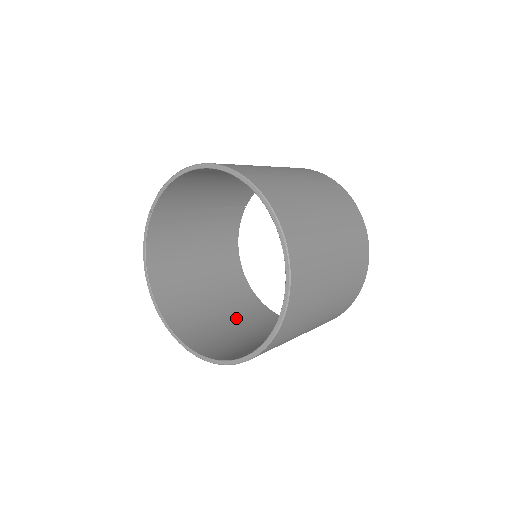
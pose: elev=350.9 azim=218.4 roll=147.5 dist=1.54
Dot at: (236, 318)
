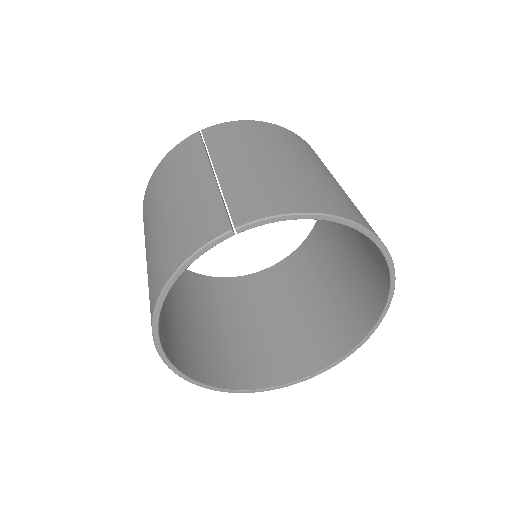
Dot at: occluded
